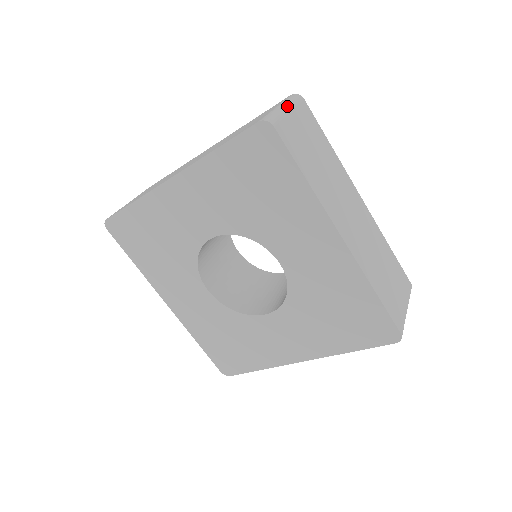
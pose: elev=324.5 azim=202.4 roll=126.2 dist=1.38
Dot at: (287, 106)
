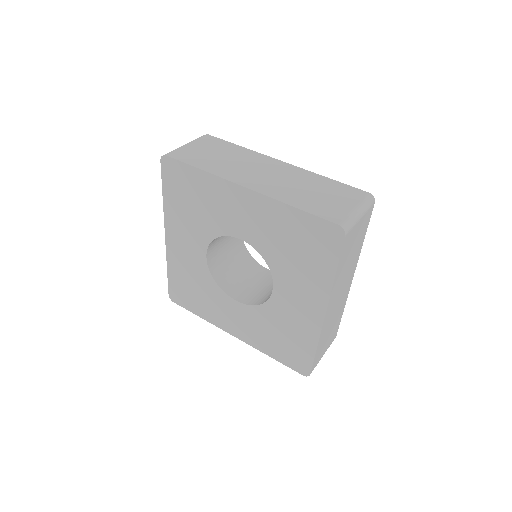
Dot at: (187, 143)
